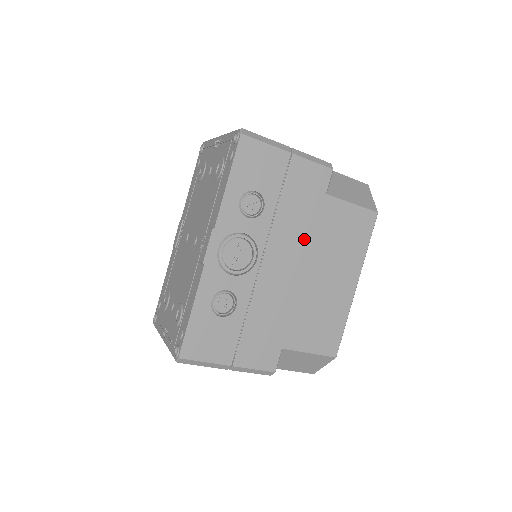
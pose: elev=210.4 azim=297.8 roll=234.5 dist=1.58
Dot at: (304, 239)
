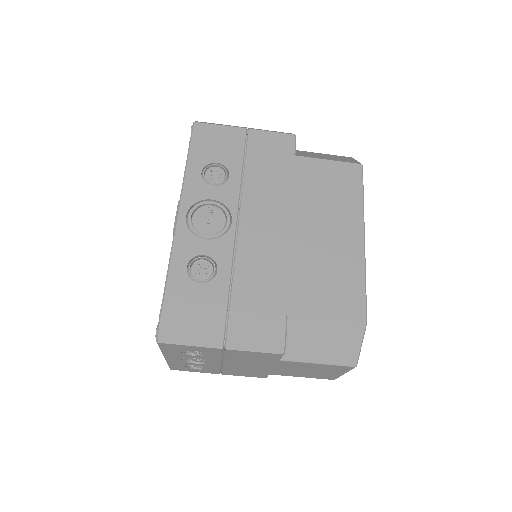
Dot at: (281, 198)
